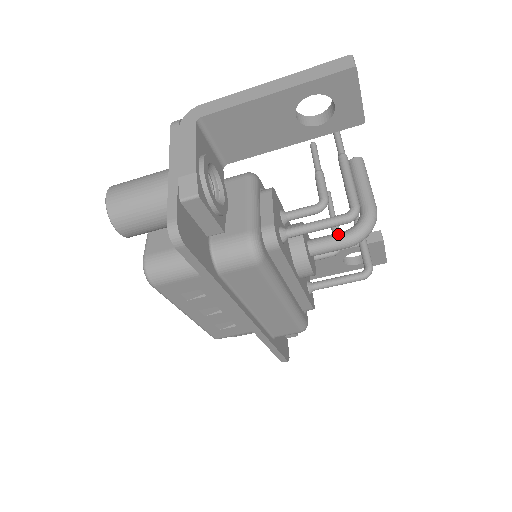
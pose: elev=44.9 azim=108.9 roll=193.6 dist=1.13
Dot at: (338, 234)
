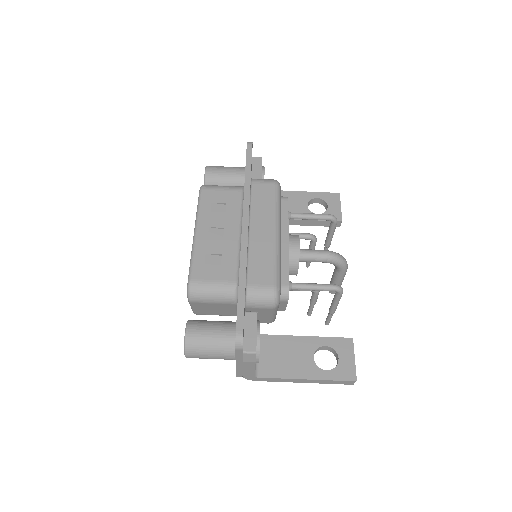
Dot at: occluded
